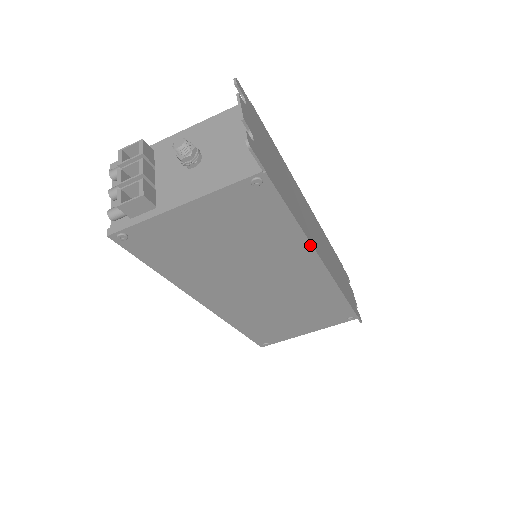
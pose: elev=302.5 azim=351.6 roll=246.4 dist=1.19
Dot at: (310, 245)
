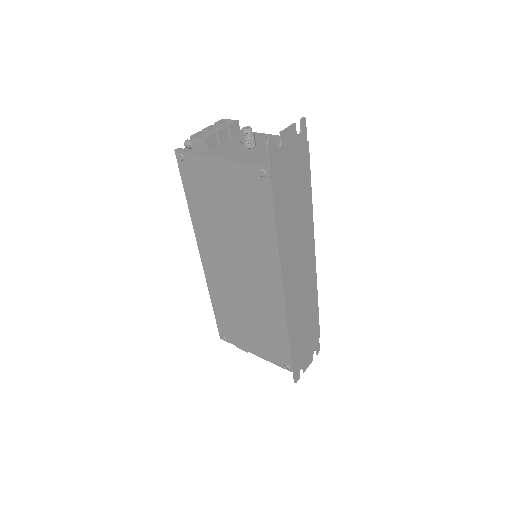
Dot at: (279, 257)
